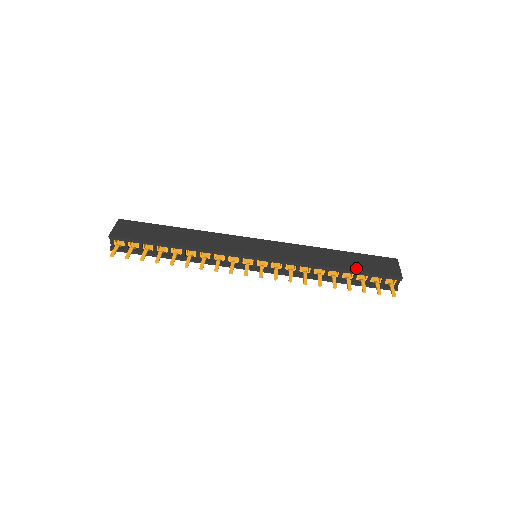
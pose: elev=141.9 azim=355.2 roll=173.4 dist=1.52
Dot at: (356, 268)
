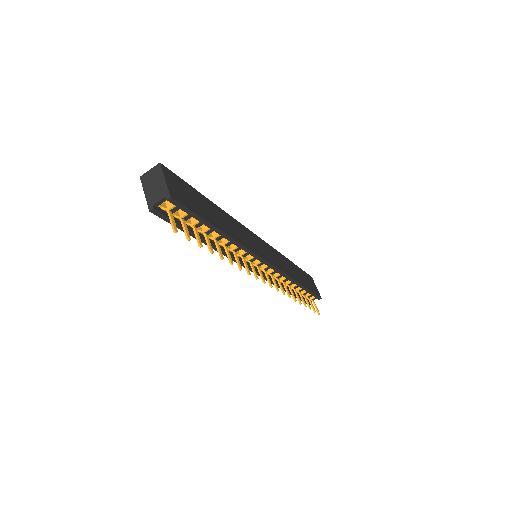
Dot at: (306, 285)
